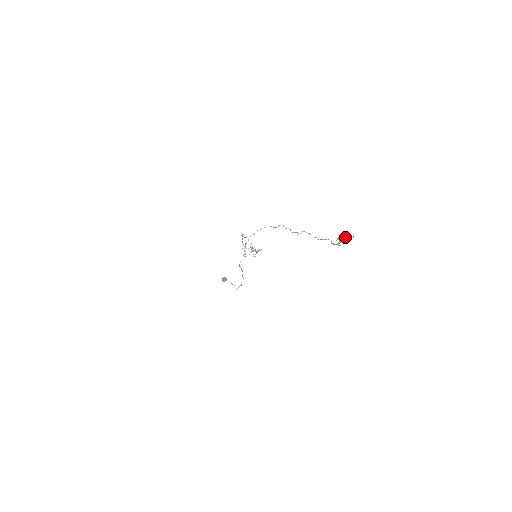
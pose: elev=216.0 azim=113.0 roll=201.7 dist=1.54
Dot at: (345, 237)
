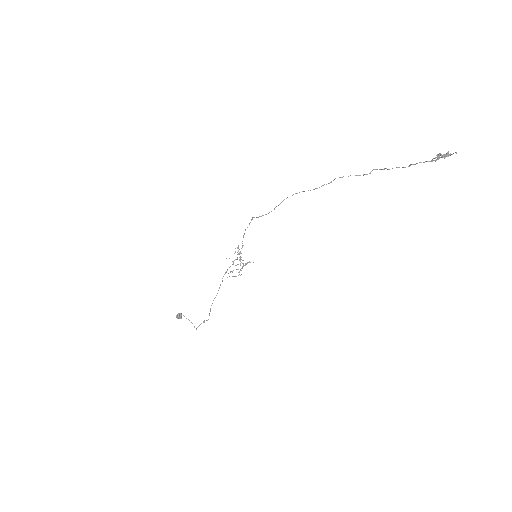
Dot at: (448, 151)
